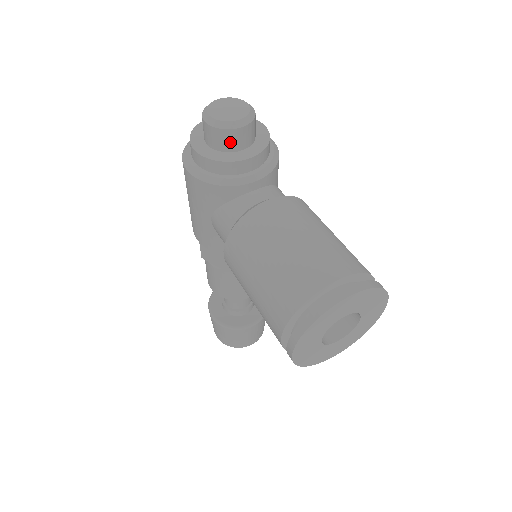
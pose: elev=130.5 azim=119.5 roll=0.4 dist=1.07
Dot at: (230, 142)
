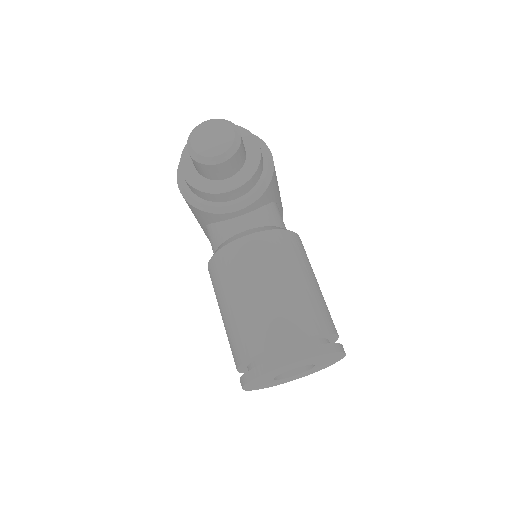
Dot at: (212, 173)
